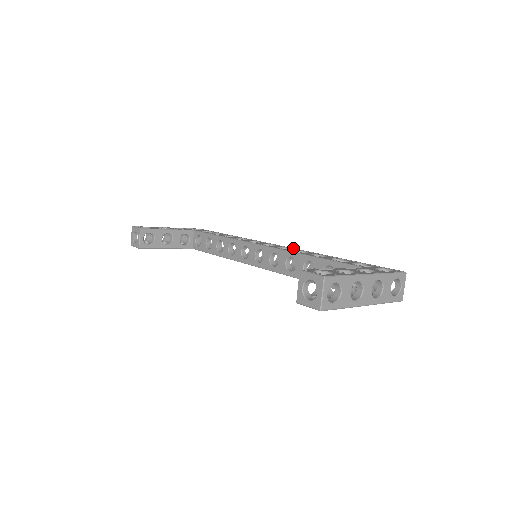
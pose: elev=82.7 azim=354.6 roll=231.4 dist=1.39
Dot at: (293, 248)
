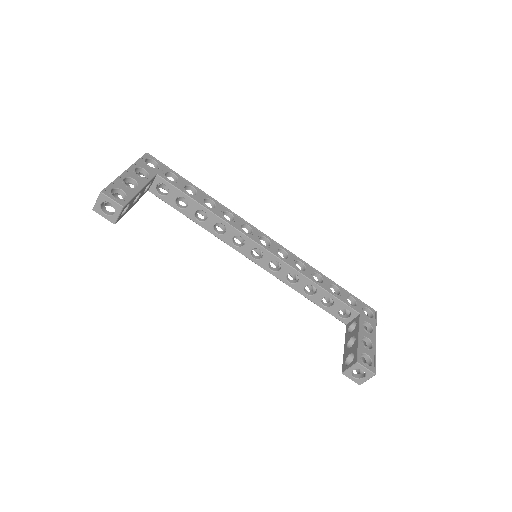
Dot at: (287, 250)
